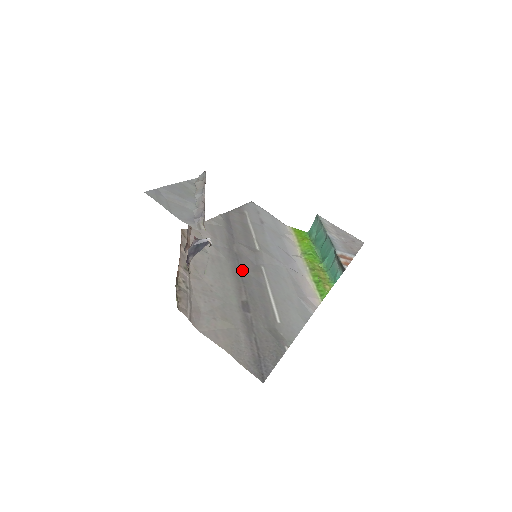
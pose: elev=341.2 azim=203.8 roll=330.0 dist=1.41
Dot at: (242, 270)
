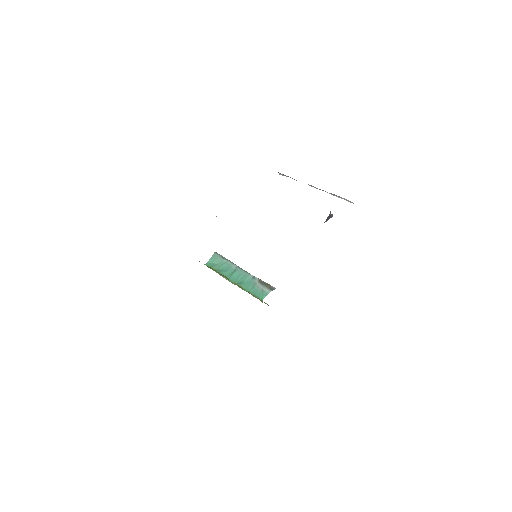
Dot at: occluded
